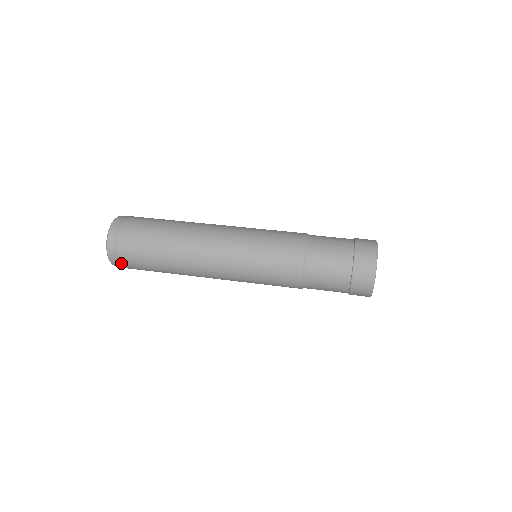
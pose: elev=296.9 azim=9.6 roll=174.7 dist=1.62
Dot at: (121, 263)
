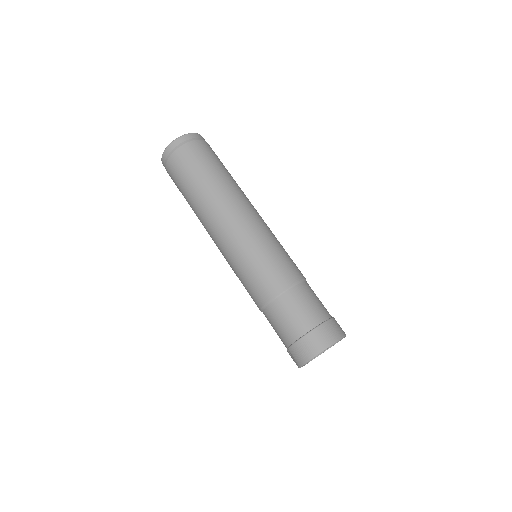
Dot at: (167, 165)
